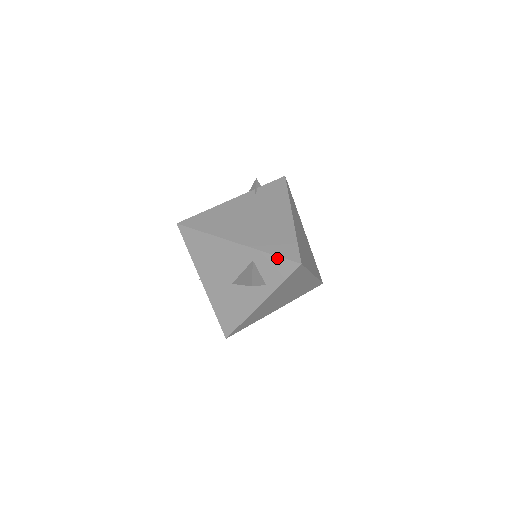
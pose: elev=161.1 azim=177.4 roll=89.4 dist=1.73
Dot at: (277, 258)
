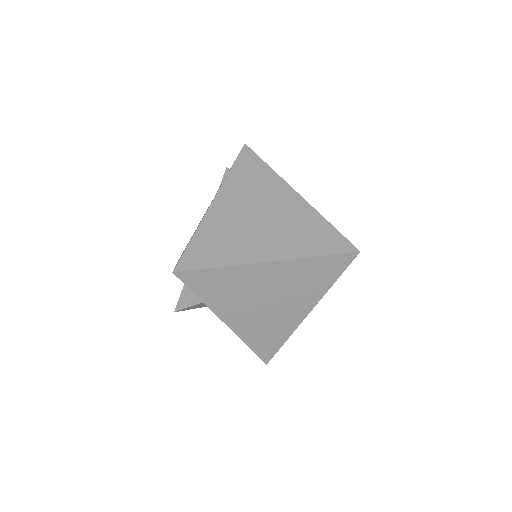
Dot at: occluded
